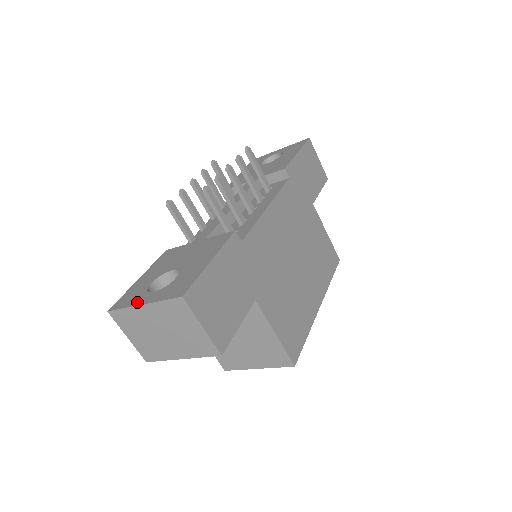
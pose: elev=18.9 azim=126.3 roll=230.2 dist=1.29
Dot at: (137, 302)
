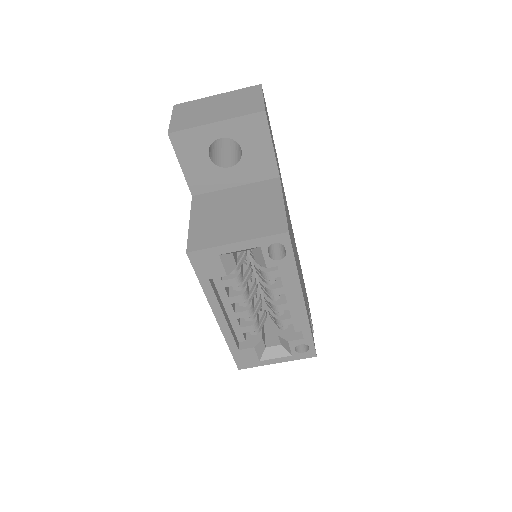
Dot at: occluded
